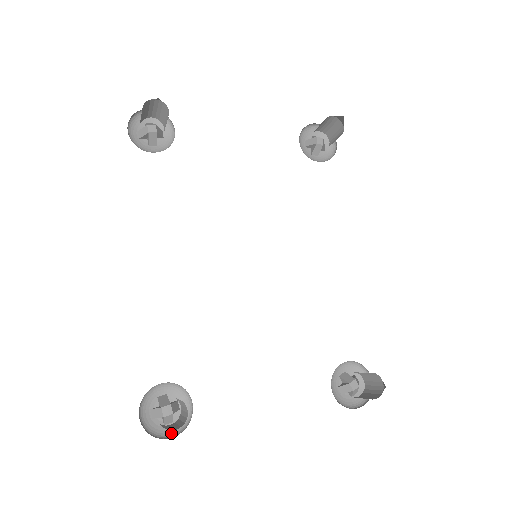
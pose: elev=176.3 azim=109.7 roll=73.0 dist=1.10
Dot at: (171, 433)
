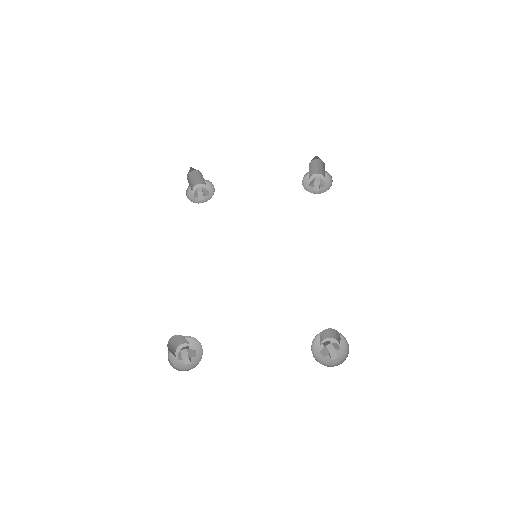
Dot at: (187, 369)
